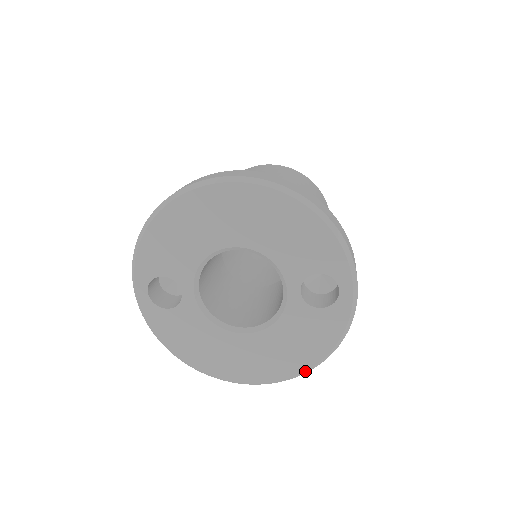
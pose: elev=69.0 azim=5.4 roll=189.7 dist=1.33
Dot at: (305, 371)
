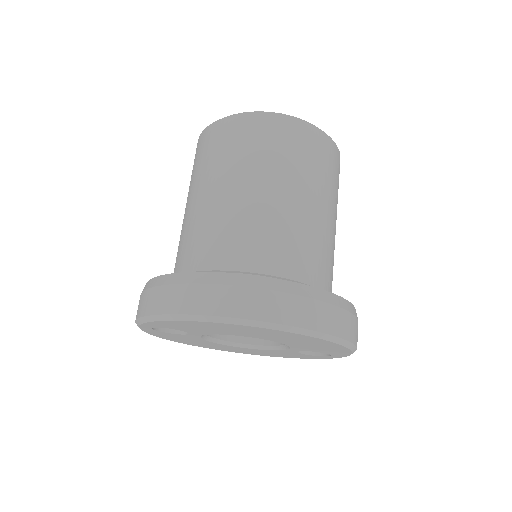
Dot at: (271, 356)
